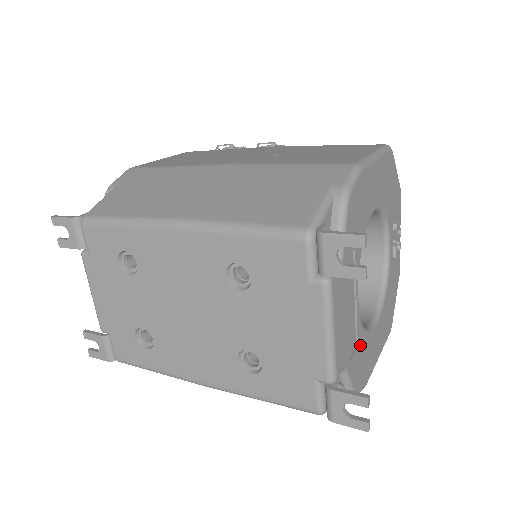
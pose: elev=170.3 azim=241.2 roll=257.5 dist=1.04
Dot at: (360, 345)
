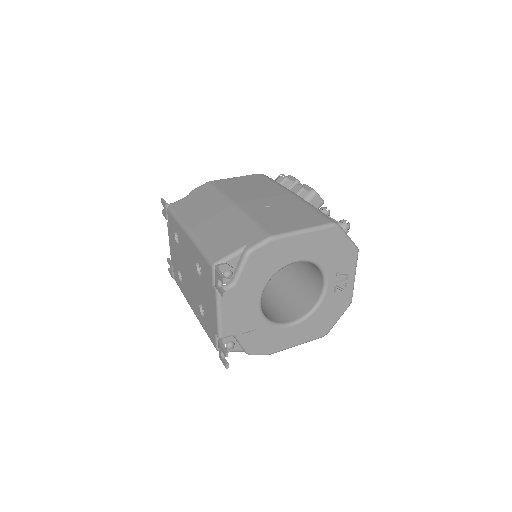
Dot at: (261, 330)
